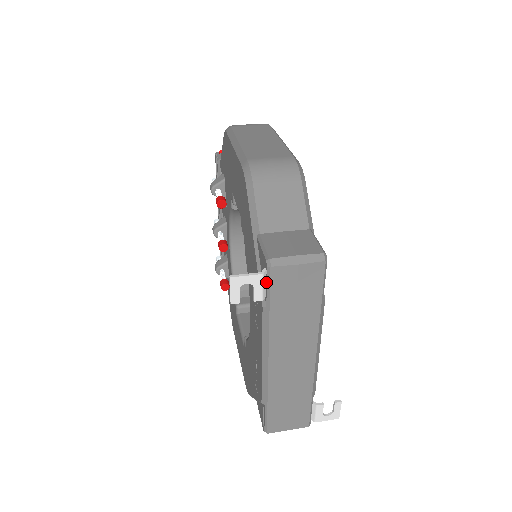
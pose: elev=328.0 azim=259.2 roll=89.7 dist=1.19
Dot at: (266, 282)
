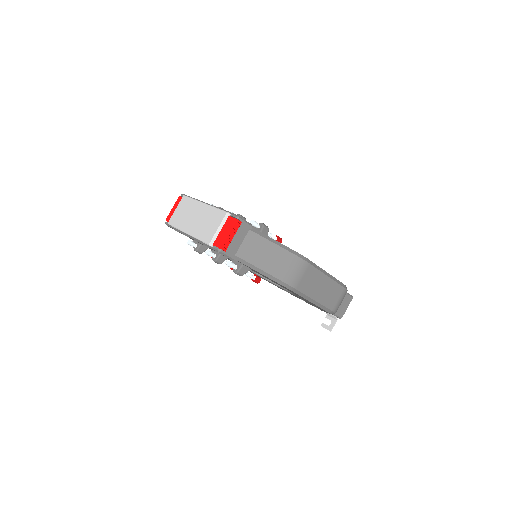
Dot at: (333, 315)
